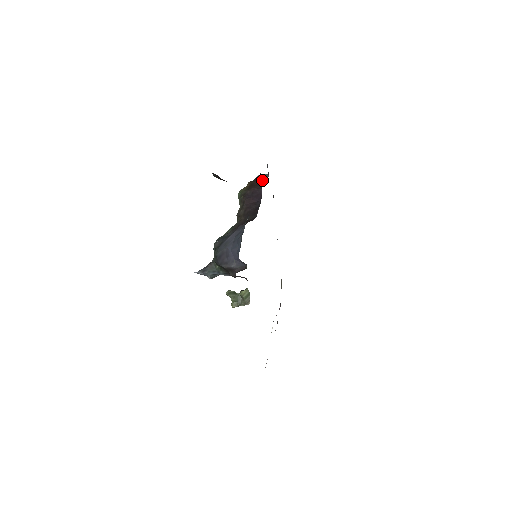
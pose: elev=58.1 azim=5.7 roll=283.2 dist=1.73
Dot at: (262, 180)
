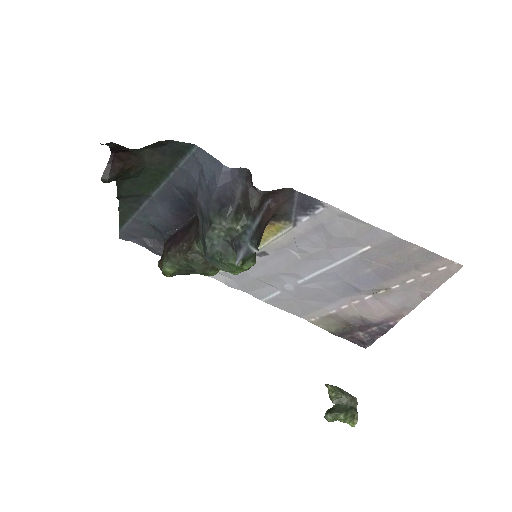
Dot at: occluded
